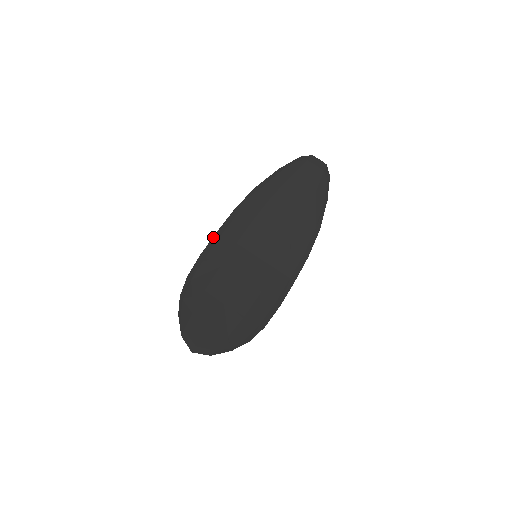
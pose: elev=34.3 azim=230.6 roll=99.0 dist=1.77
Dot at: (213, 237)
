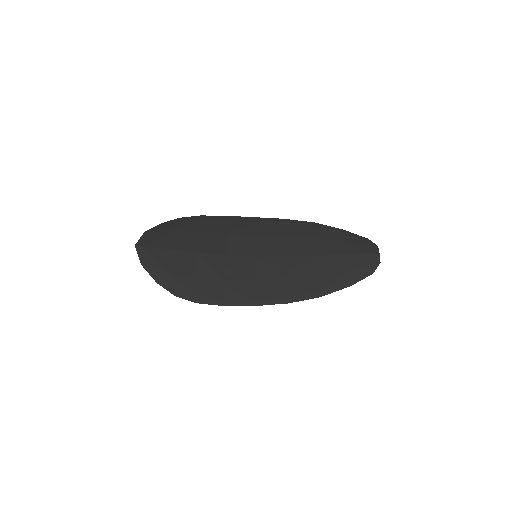
Dot at: (248, 217)
